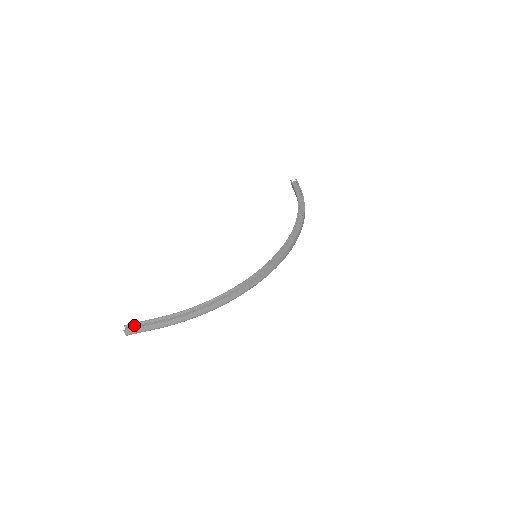
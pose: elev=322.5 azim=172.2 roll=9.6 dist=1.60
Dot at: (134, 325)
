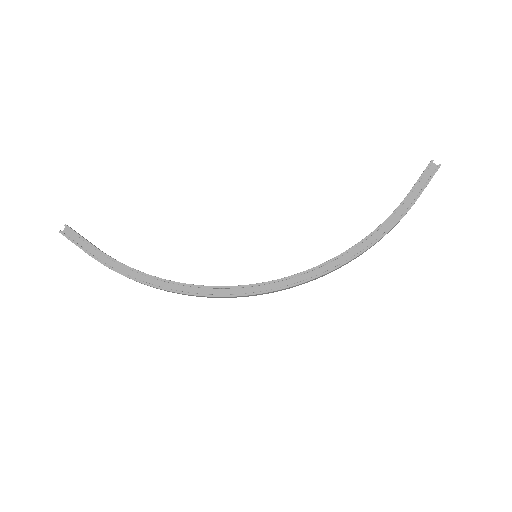
Dot at: (75, 231)
